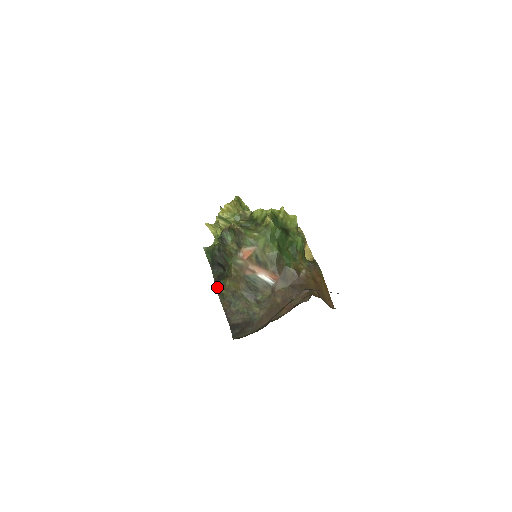
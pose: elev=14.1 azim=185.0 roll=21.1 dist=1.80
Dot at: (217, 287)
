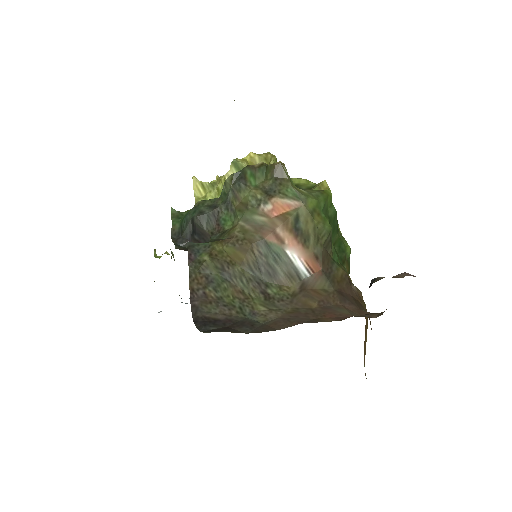
Dot at: (192, 249)
